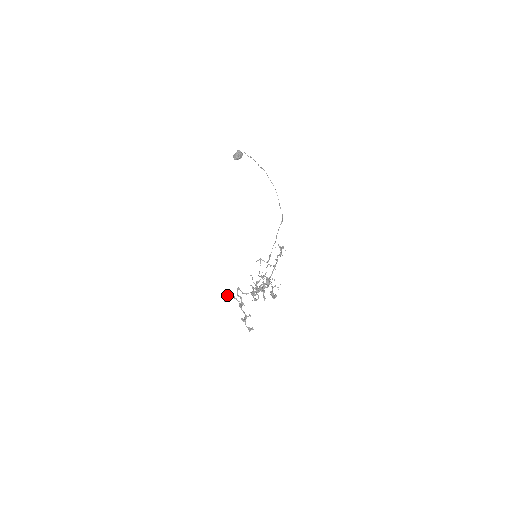
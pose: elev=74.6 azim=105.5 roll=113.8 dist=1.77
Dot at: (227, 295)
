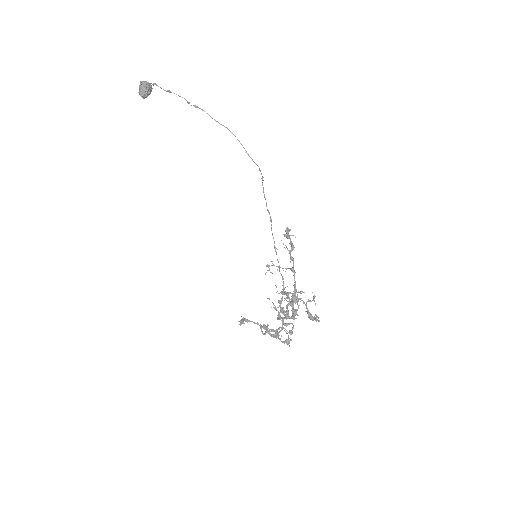
Dot at: (242, 322)
